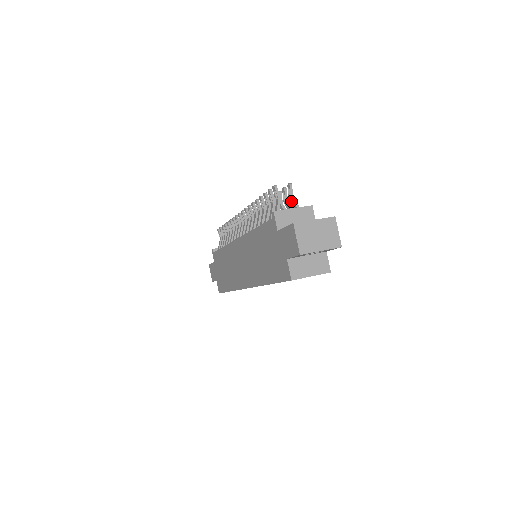
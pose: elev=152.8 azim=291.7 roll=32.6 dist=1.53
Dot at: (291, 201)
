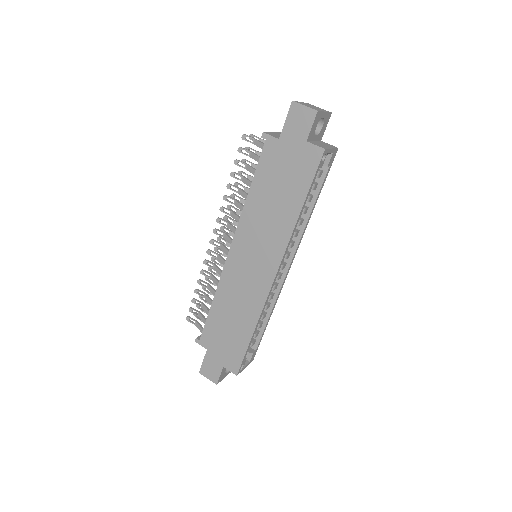
Dot at: occluded
